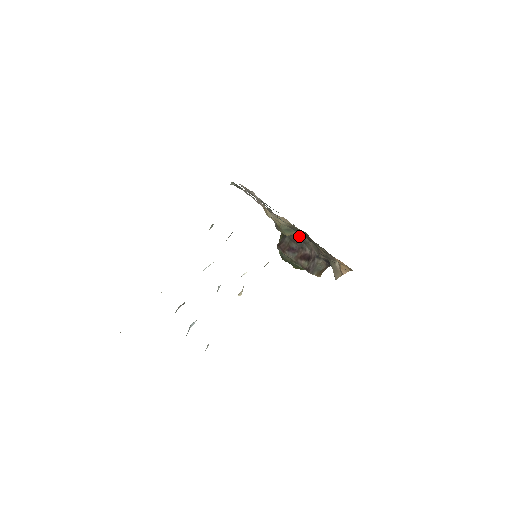
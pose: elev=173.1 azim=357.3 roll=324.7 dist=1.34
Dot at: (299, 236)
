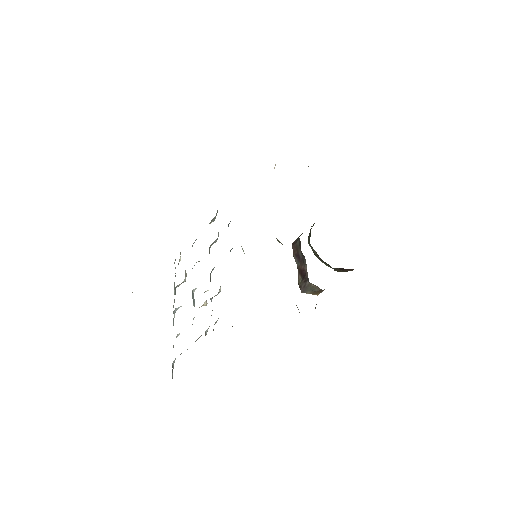
Dot at: occluded
